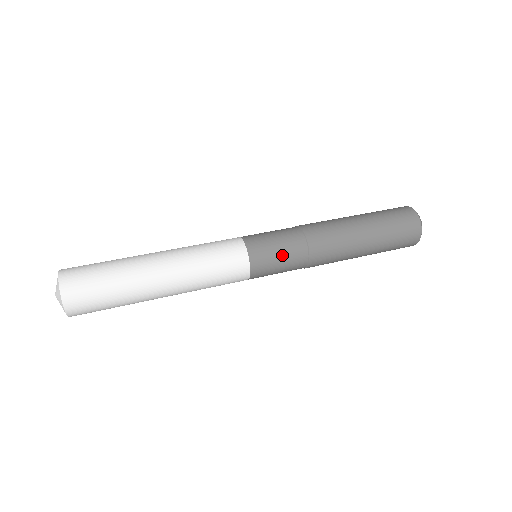
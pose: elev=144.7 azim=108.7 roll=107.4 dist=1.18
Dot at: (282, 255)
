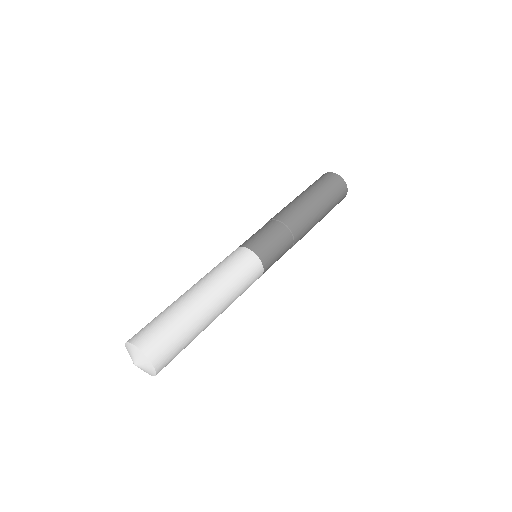
Dot at: (277, 243)
